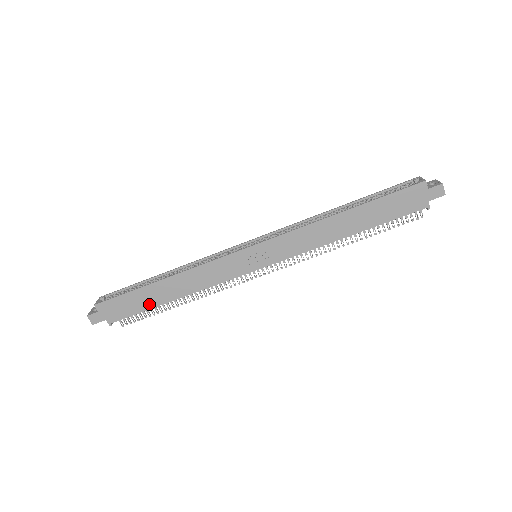
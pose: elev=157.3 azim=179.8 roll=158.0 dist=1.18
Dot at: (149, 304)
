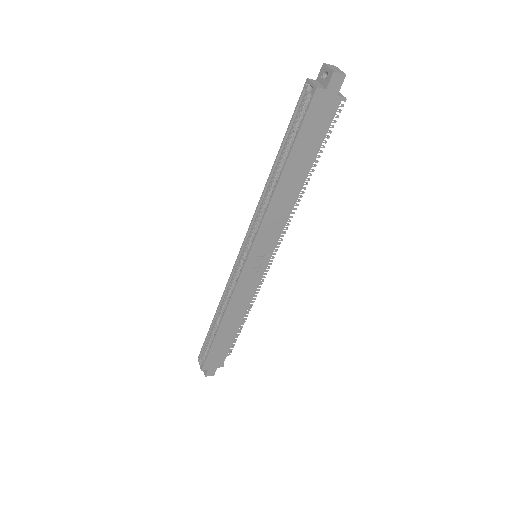
Dot at: (229, 341)
